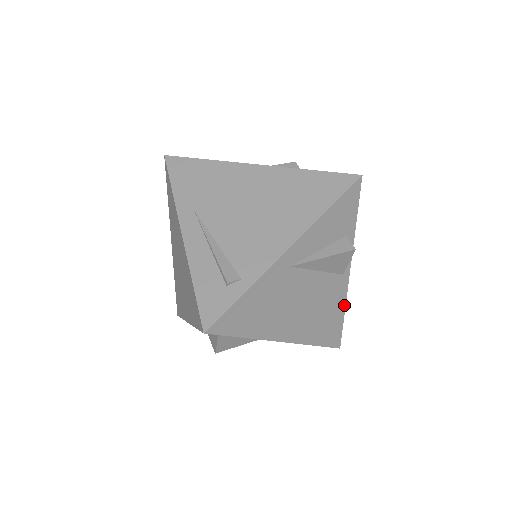
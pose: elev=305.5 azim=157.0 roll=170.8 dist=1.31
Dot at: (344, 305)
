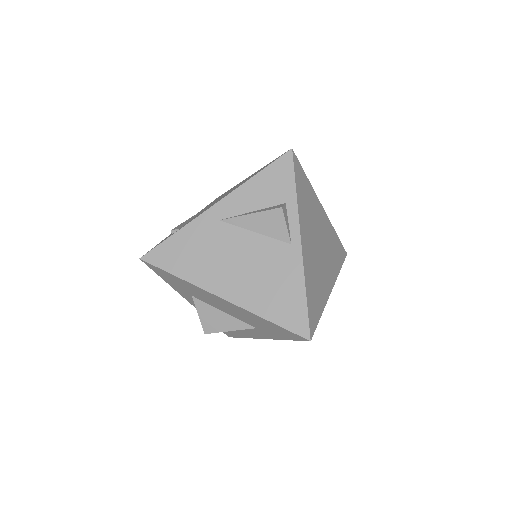
Dot at: (303, 283)
